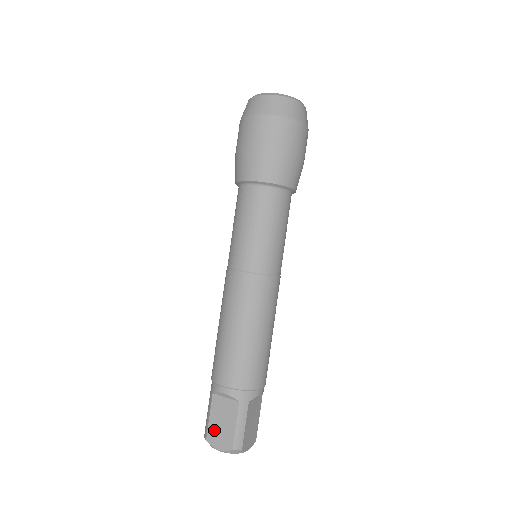
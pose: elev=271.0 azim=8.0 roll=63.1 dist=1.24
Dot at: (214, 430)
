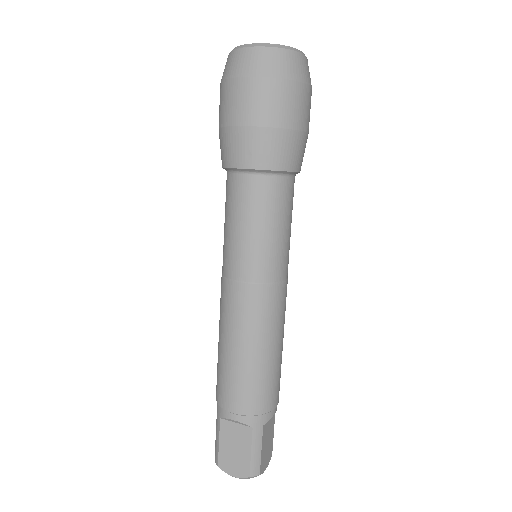
Dot at: (226, 456)
